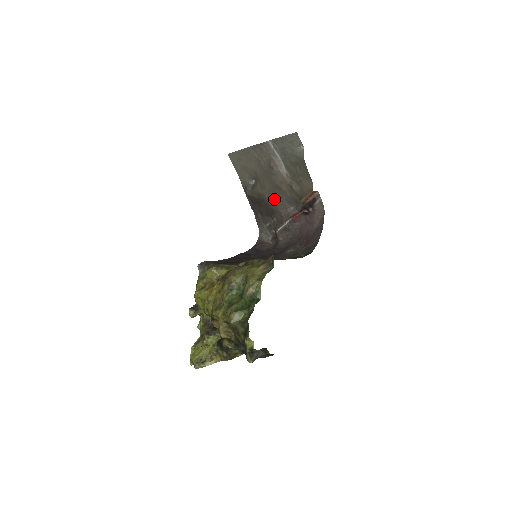
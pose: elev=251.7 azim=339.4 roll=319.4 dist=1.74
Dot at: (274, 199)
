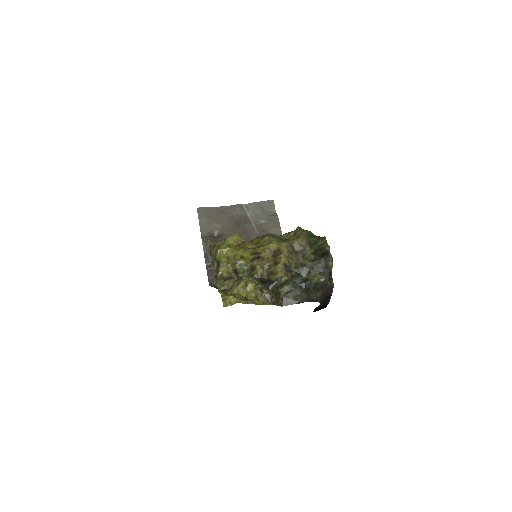
Dot at: occluded
